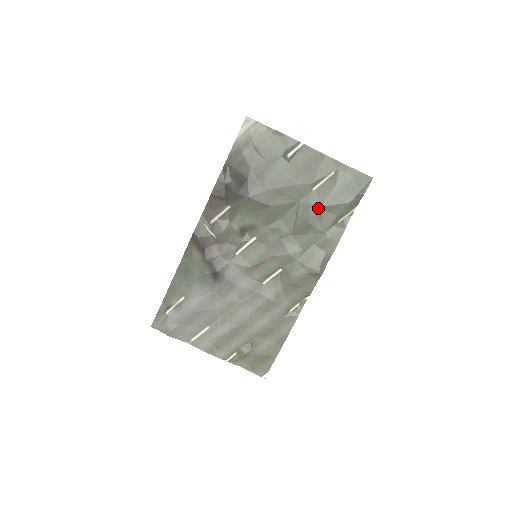
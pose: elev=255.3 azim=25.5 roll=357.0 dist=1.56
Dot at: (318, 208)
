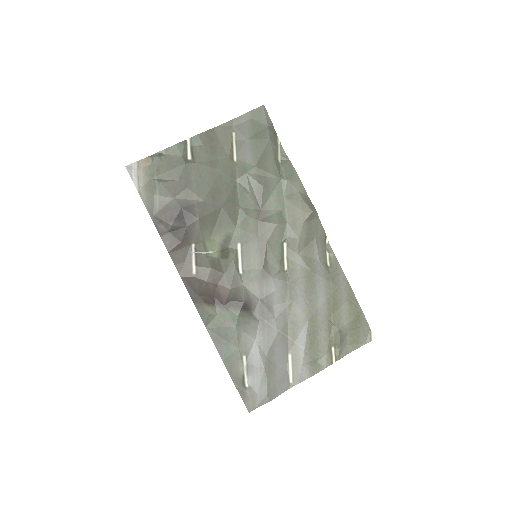
Dot at: (254, 168)
